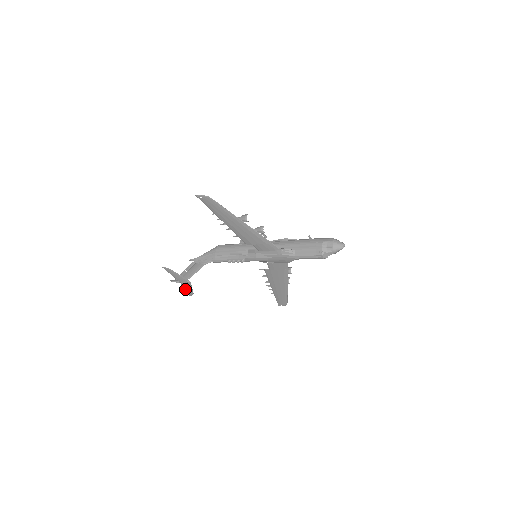
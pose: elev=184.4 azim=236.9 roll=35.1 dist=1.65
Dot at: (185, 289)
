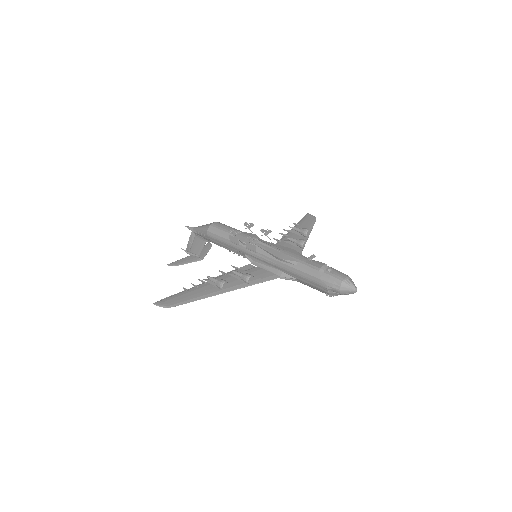
Dot at: occluded
